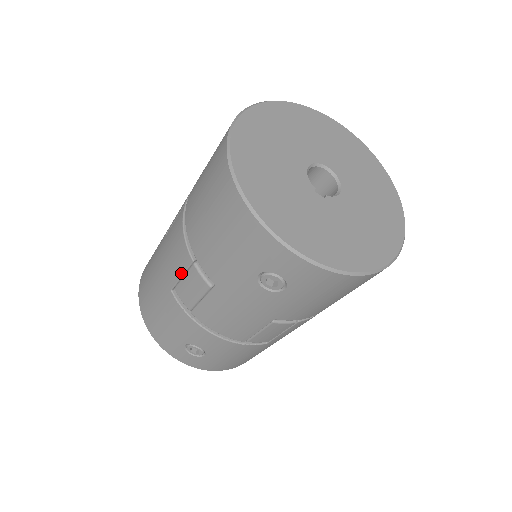
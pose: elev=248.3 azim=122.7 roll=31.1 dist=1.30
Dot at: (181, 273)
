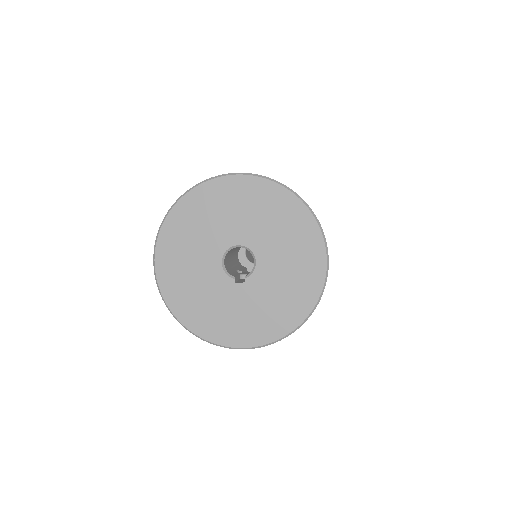
Dot at: occluded
